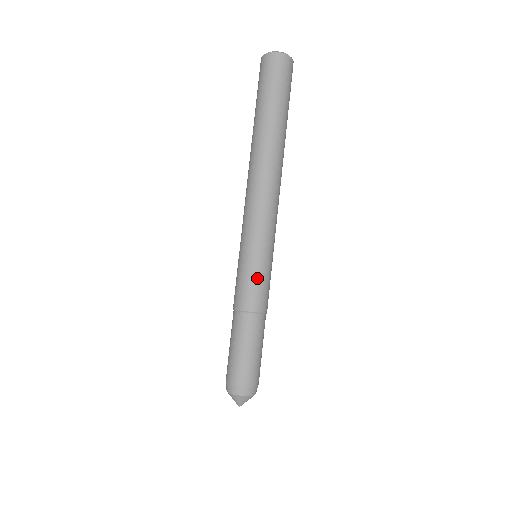
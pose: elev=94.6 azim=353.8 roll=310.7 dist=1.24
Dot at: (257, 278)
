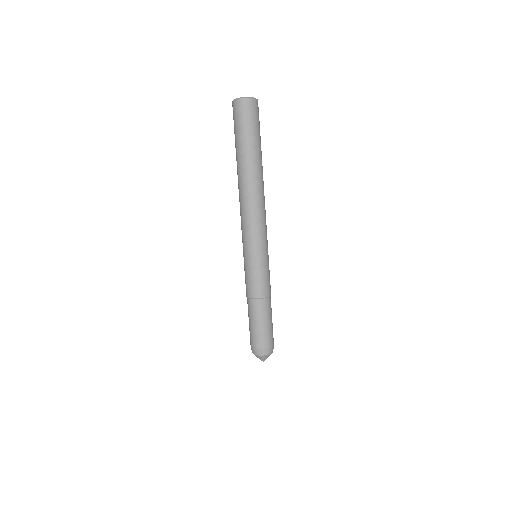
Dot at: (267, 273)
